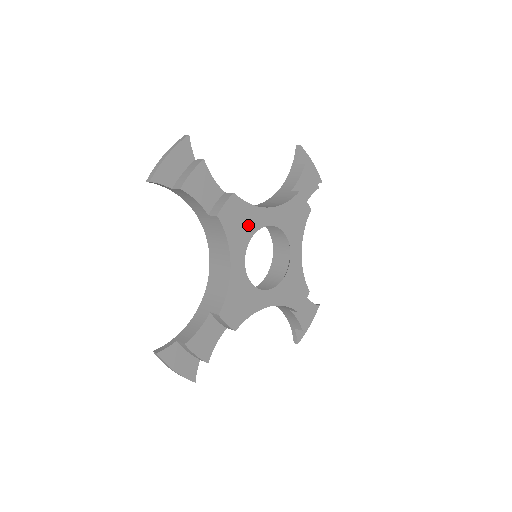
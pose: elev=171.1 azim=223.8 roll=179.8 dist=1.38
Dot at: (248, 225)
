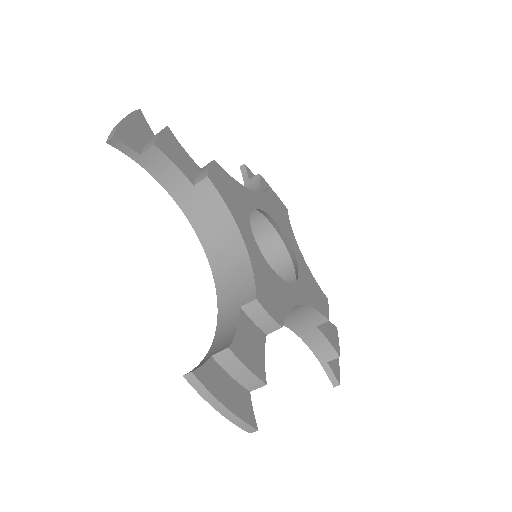
Dot at: (241, 200)
